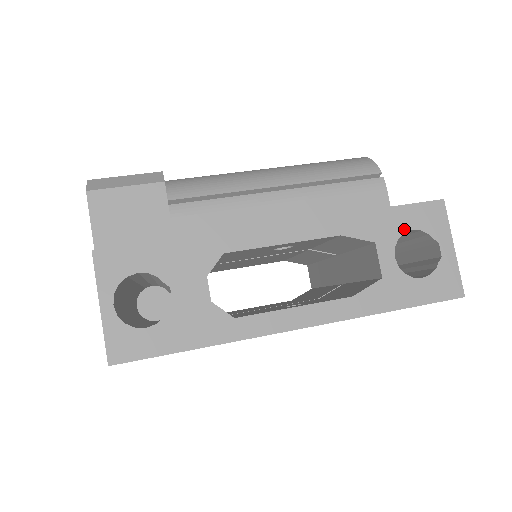
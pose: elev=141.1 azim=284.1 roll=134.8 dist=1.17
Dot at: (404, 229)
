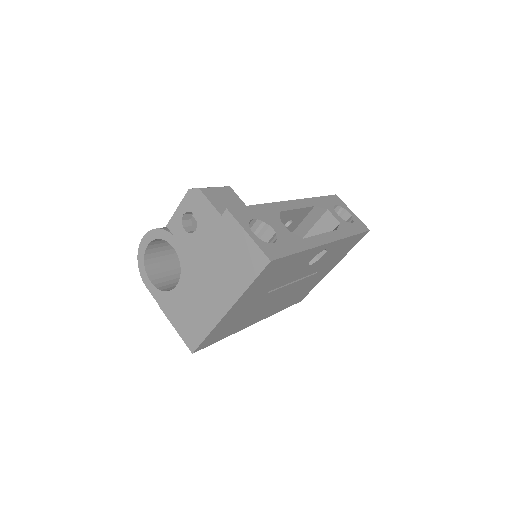
Dot at: (333, 205)
